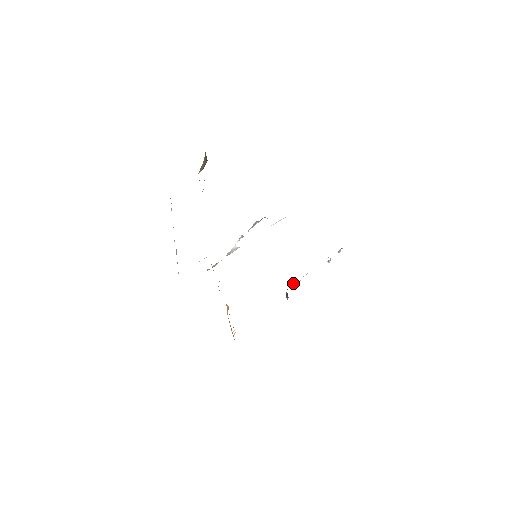
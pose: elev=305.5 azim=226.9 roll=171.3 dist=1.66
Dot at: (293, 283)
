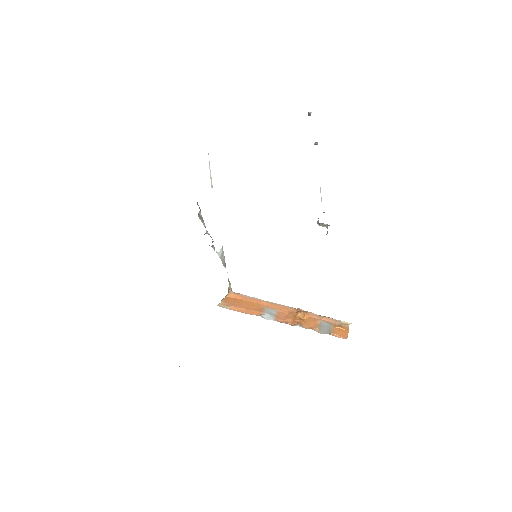
Dot at: (322, 225)
